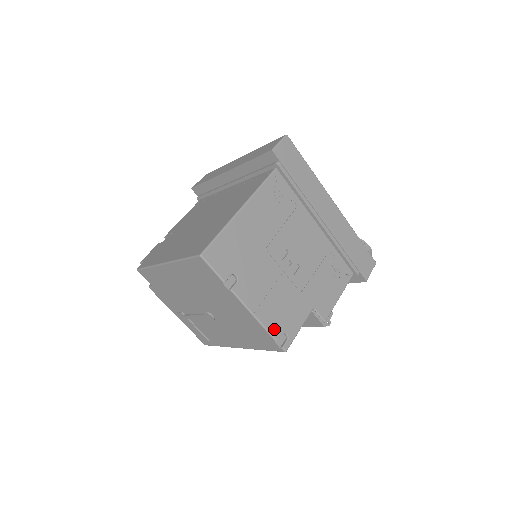
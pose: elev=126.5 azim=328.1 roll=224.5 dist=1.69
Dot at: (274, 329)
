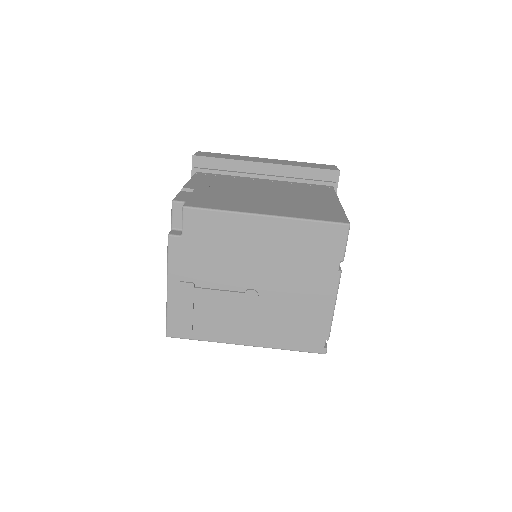
Dot at: occluded
